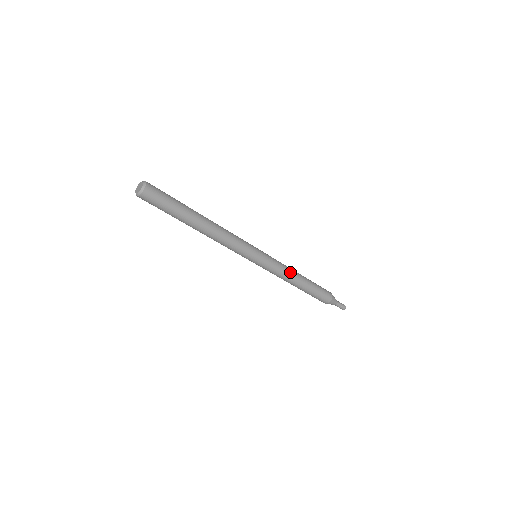
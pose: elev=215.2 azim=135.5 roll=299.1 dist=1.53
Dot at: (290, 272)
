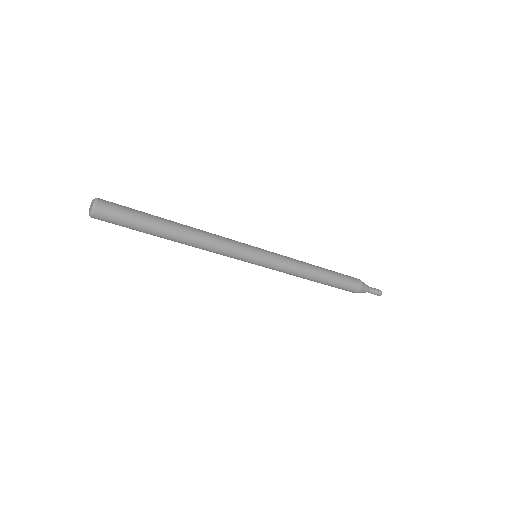
Dot at: (302, 264)
